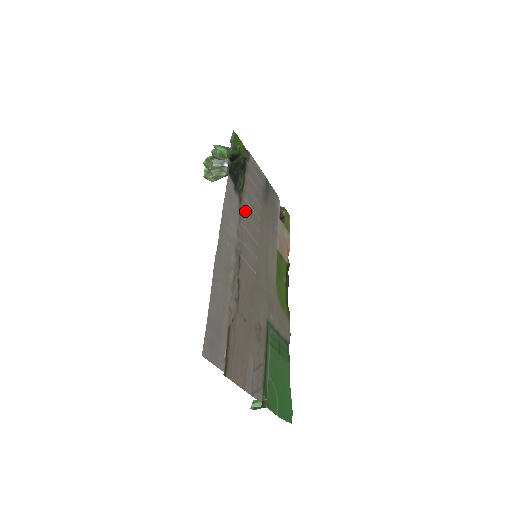
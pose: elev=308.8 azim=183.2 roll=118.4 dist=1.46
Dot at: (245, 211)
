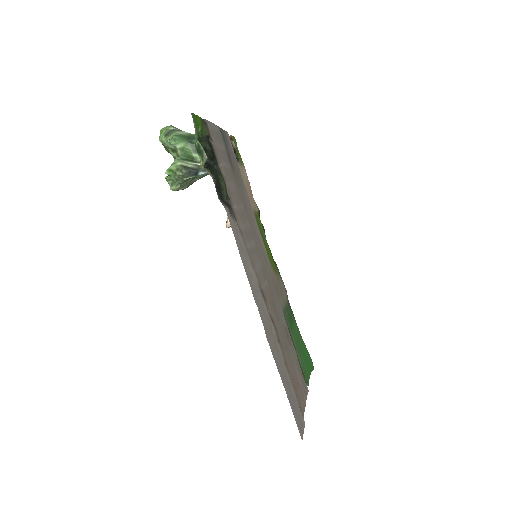
Dot at: (240, 224)
